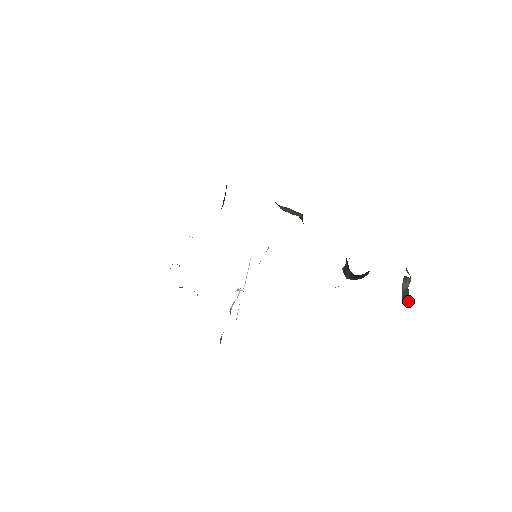
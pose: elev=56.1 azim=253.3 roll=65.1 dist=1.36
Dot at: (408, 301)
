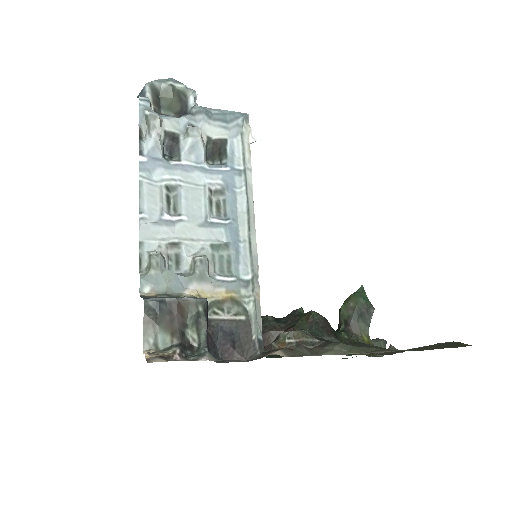
Dot at: occluded
